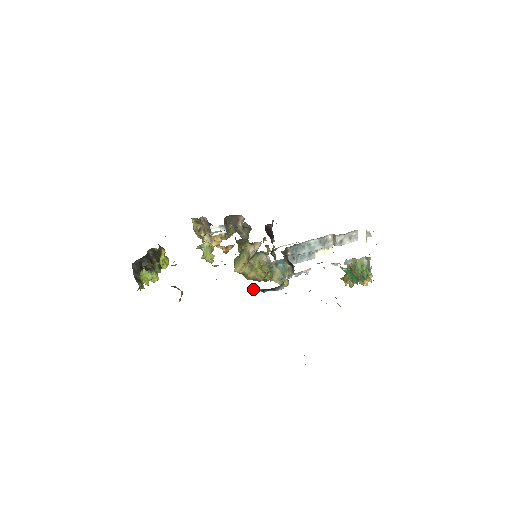
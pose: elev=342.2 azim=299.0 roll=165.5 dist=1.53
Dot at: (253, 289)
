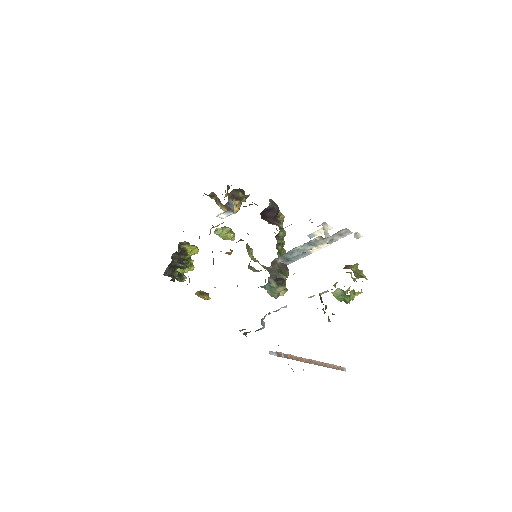
Dot at: (239, 330)
